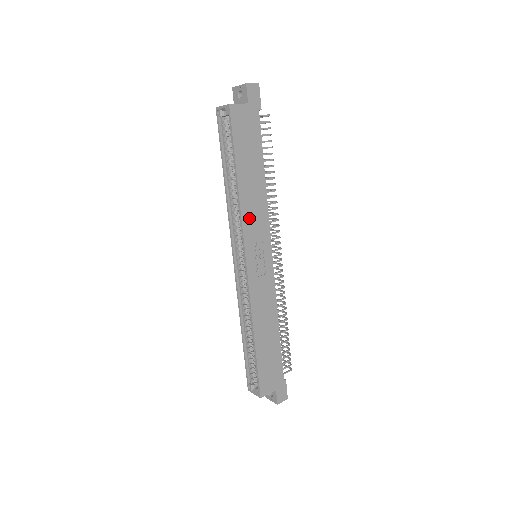
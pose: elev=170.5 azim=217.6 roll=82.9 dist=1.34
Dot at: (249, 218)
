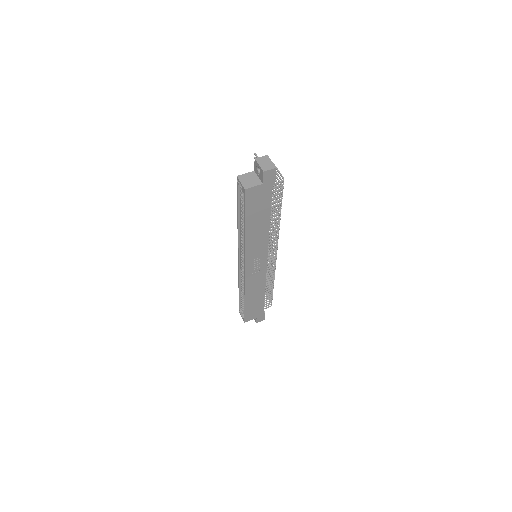
Dot at: (251, 247)
